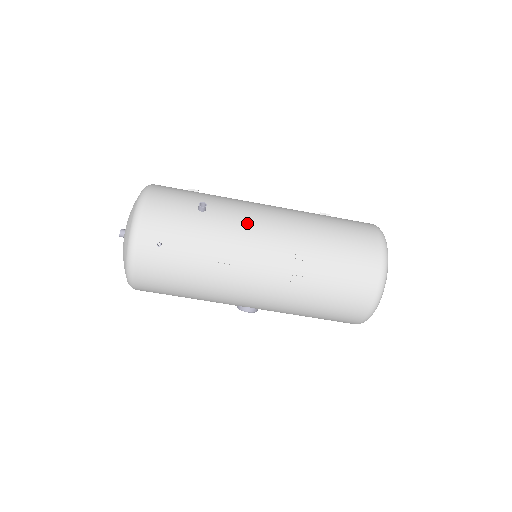
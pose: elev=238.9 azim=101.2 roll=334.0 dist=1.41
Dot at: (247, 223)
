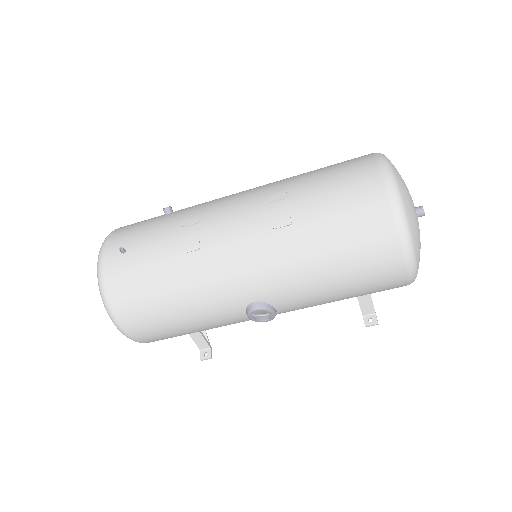
Dot at: (213, 202)
